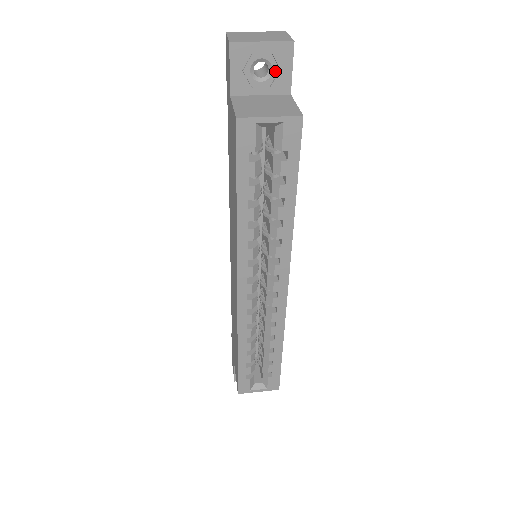
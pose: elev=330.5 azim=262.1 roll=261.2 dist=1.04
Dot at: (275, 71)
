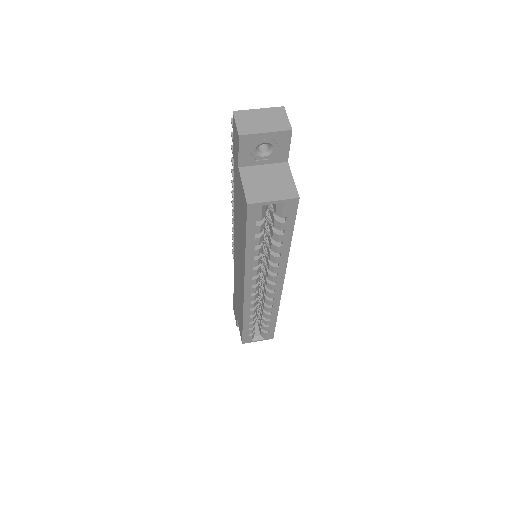
Dot at: (276, 149)
